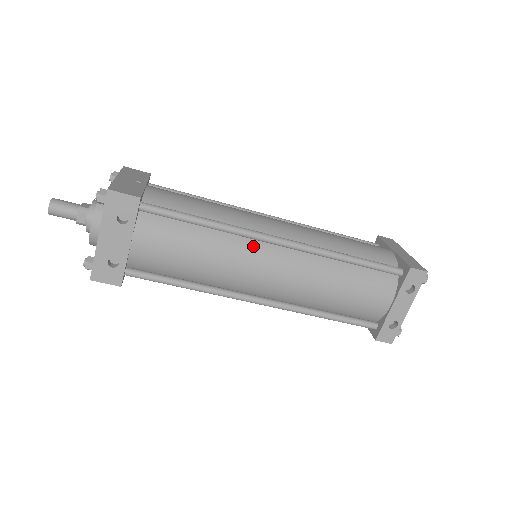
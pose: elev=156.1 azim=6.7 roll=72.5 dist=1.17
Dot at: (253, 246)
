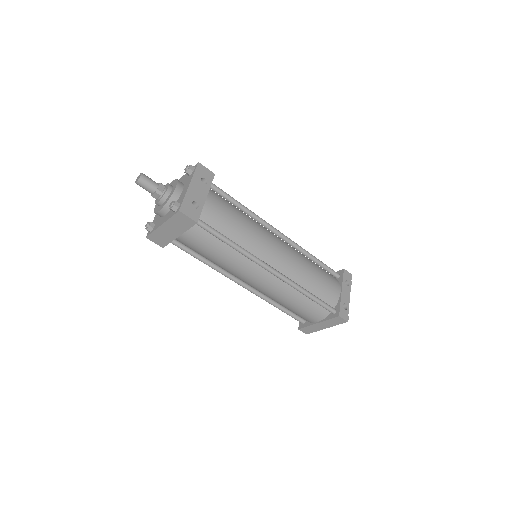
Dot at: (267, 230)
